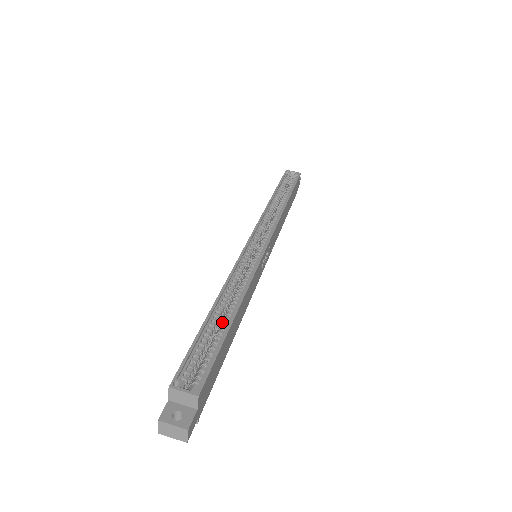
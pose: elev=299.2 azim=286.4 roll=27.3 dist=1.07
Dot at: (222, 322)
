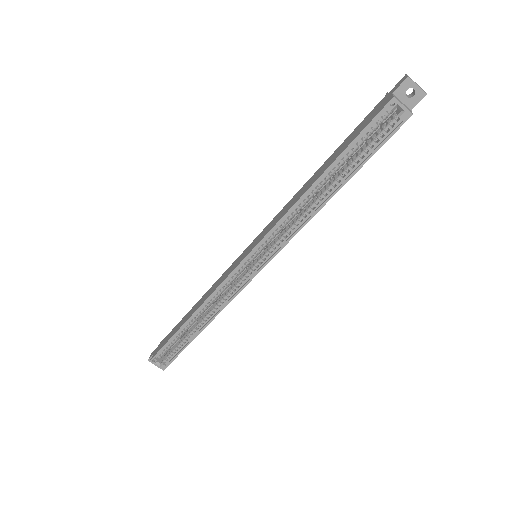
Dot at: (191, 331)
